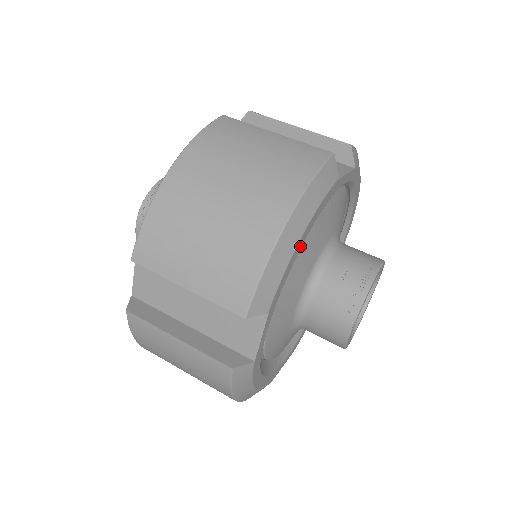
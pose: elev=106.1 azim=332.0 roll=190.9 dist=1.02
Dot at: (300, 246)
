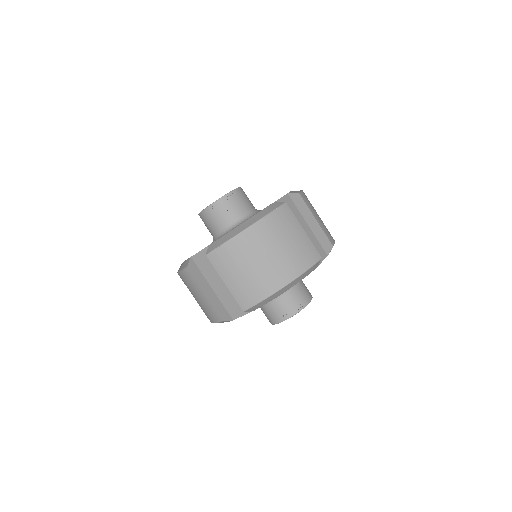
Dot at: occluded
